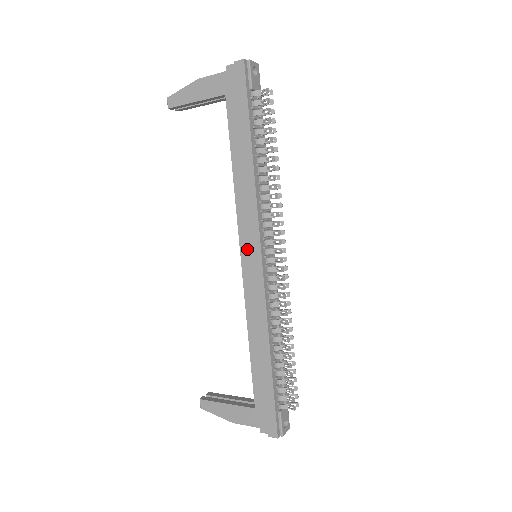
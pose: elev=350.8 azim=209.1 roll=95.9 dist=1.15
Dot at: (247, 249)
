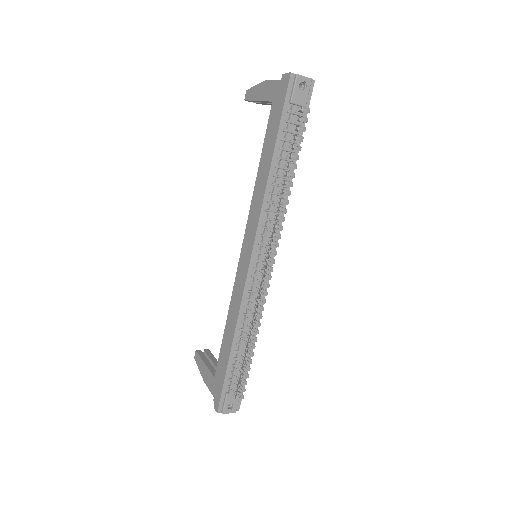
Dot at: (246, 247)
